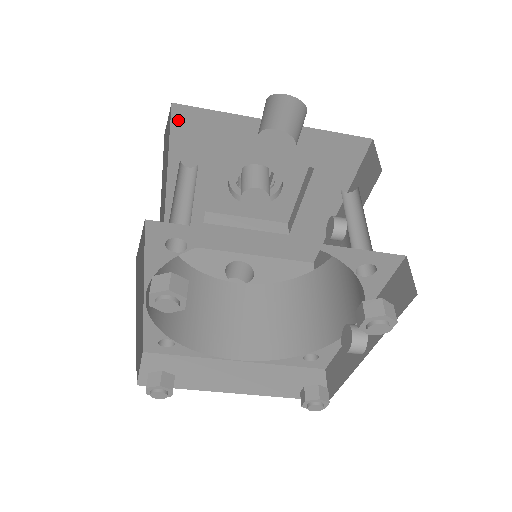
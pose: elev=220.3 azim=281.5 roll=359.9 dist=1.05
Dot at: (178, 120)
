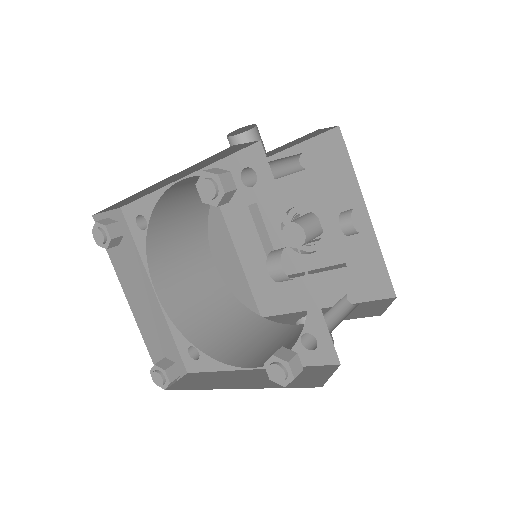
Dot at: occluded
